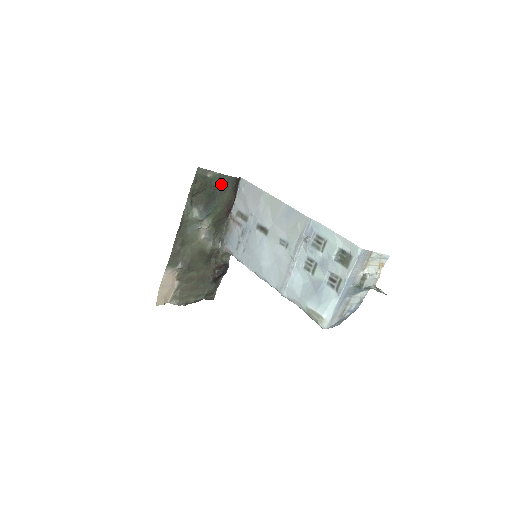
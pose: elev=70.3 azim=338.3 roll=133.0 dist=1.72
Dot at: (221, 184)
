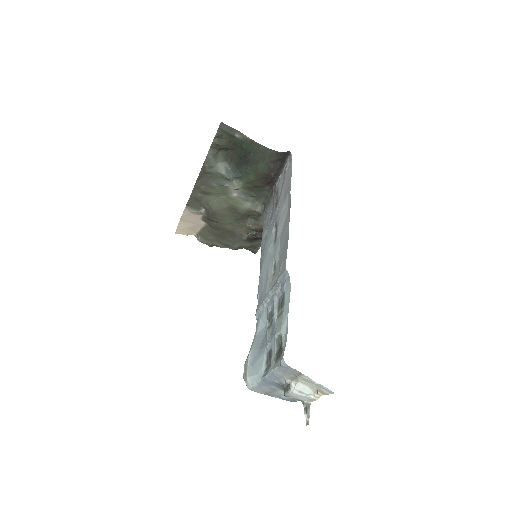
Dot at: (254, 152)
